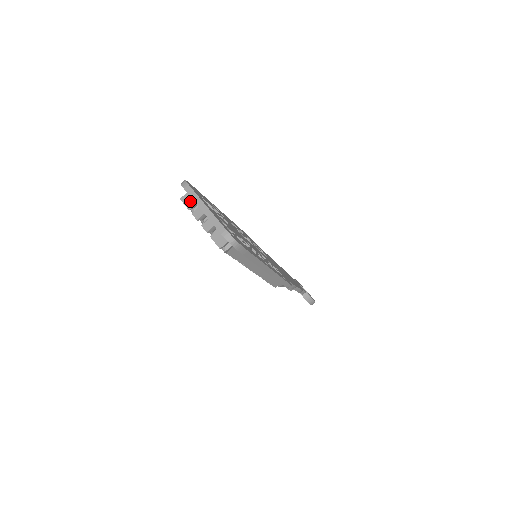
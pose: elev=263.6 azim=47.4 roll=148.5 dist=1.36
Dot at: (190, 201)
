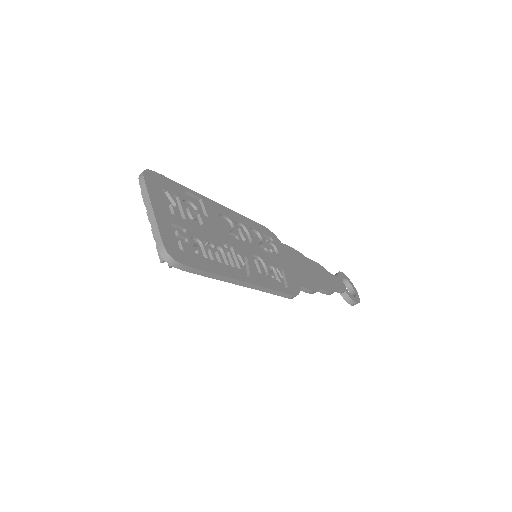
Dot at: occluded
